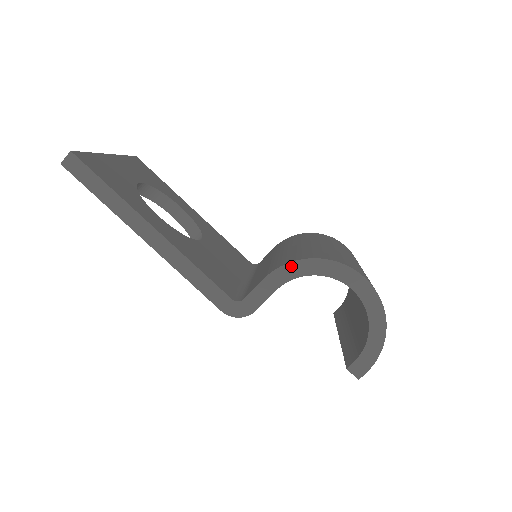
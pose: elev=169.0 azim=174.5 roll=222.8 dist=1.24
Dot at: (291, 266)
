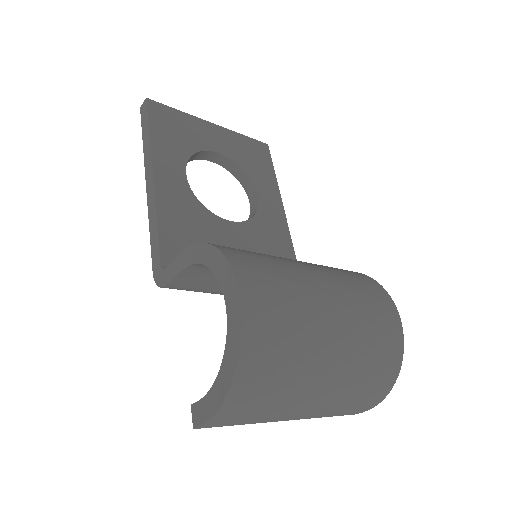
Dot at: (199, 247)
